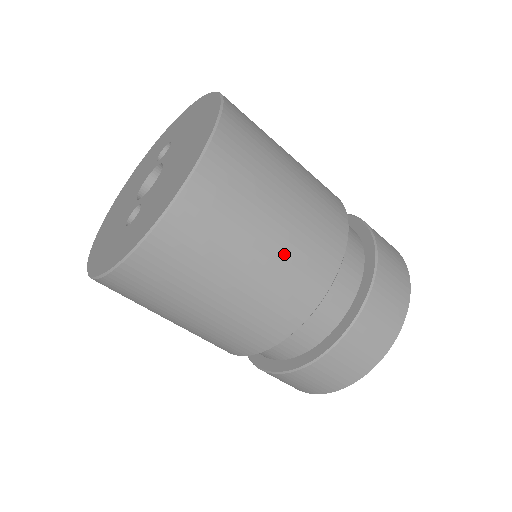
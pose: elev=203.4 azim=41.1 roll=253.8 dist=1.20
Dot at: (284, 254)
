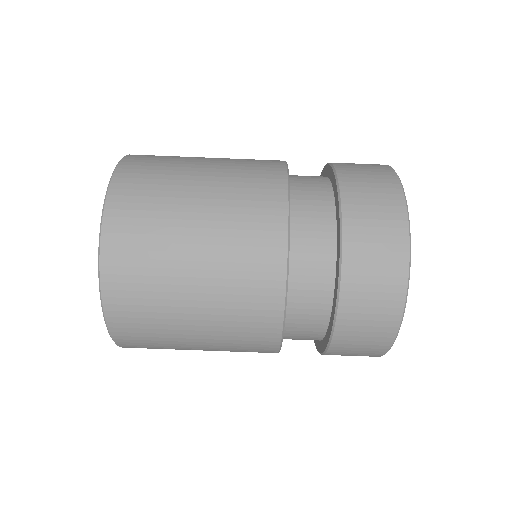
Dot at: (219, 341)
